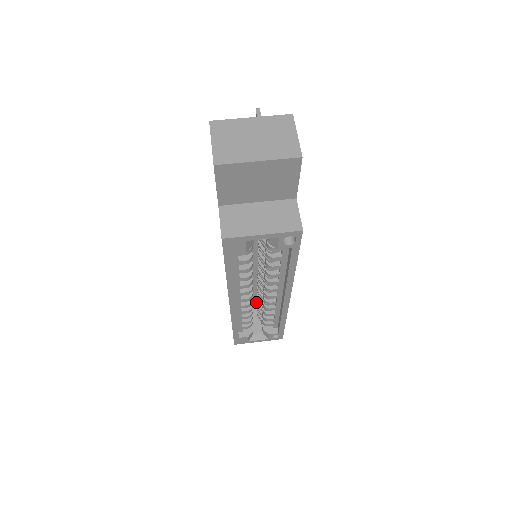
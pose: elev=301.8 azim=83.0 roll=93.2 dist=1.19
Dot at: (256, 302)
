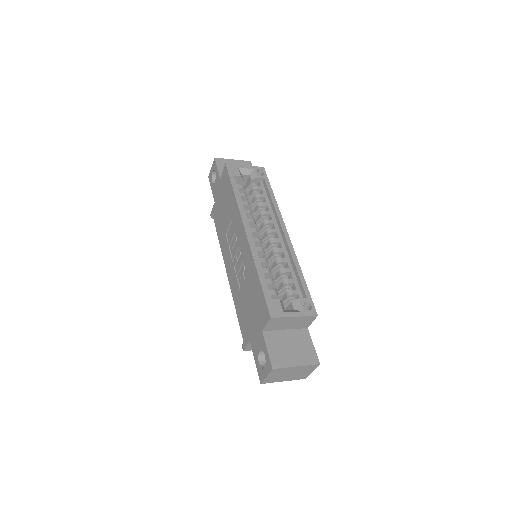
Dot at: occluded
